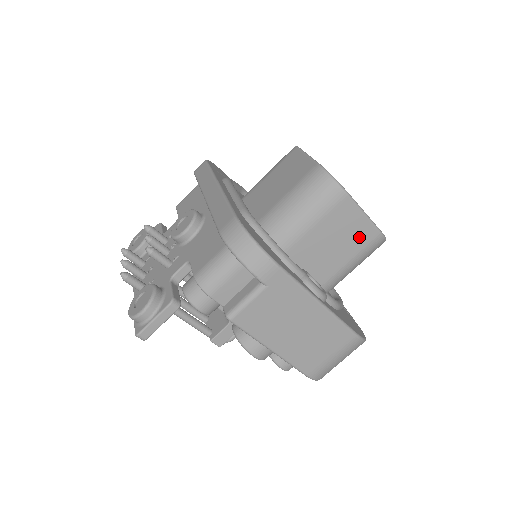
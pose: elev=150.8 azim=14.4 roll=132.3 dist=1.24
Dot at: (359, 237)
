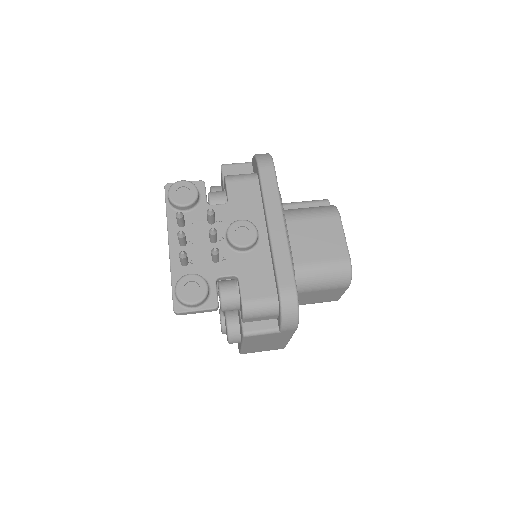
Dot at: (328, 299)
